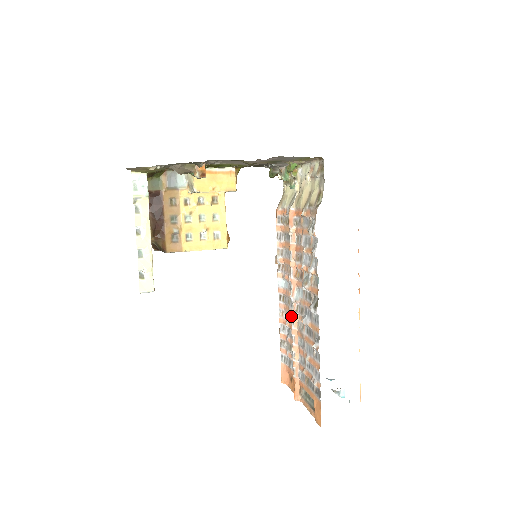
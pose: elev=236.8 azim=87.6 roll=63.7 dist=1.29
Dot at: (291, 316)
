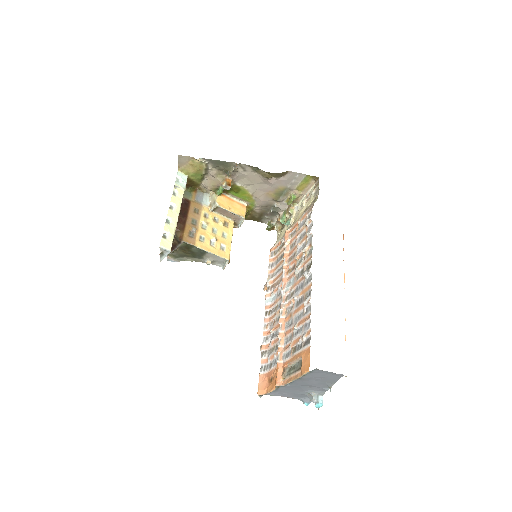
Dot at: (277, 317)
